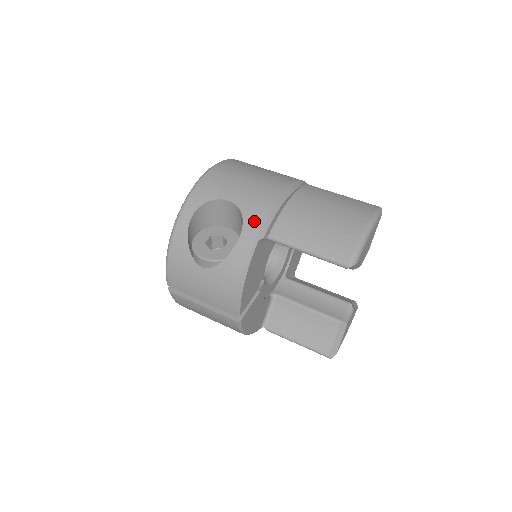
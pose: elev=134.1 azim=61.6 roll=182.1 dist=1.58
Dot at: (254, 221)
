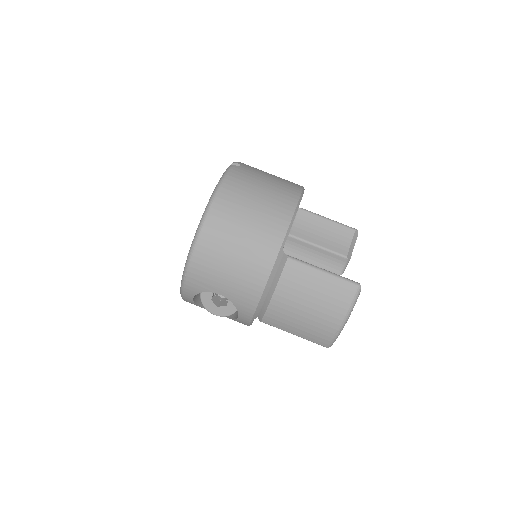
Dot at: (246, 312)
